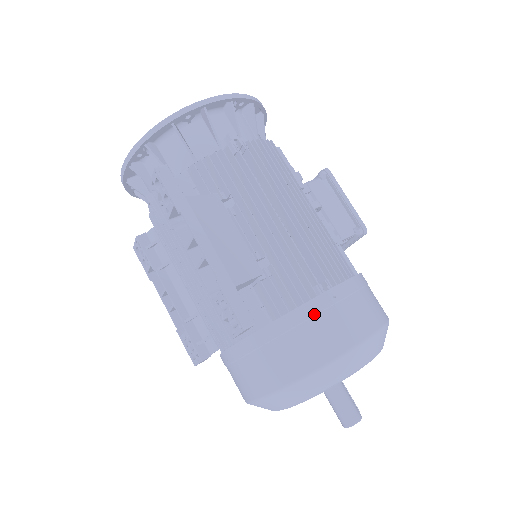
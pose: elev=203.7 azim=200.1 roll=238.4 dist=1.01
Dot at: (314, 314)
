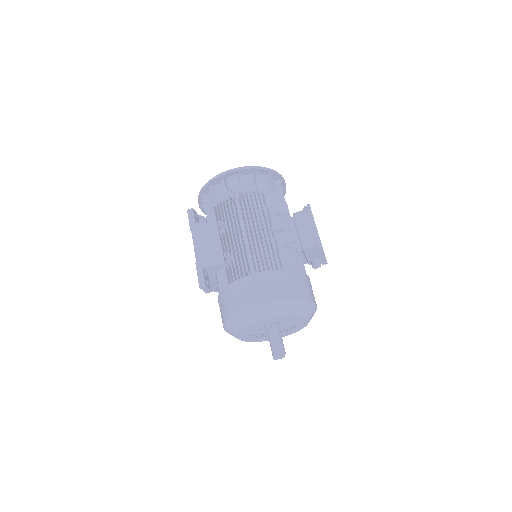
Dot at: (239, 286)
